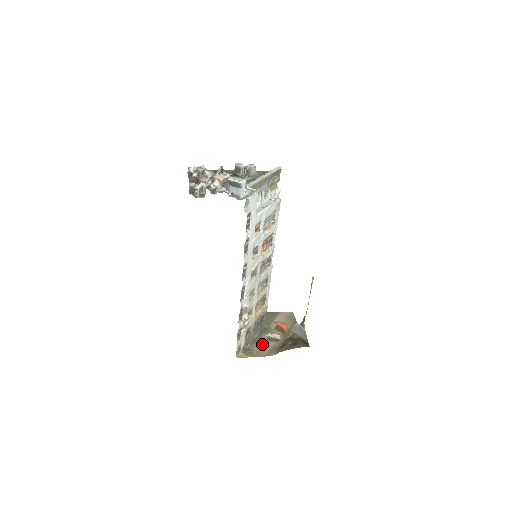
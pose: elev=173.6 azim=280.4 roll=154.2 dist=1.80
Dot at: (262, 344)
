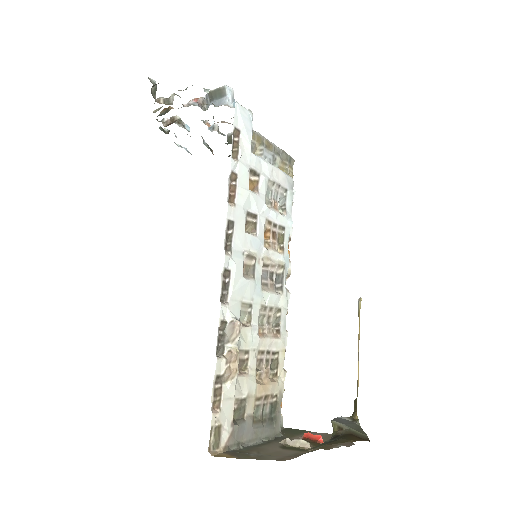
Dot at: (270, 450)
